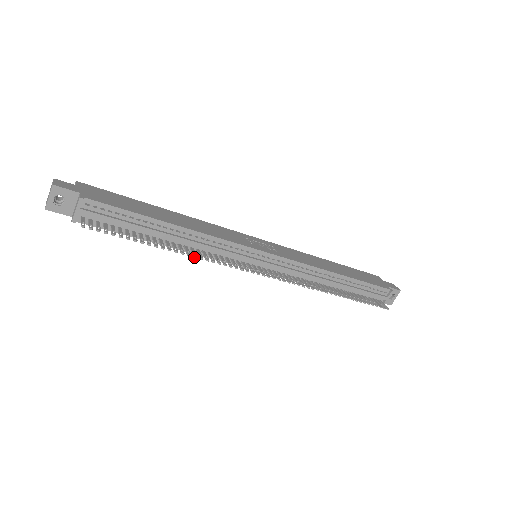
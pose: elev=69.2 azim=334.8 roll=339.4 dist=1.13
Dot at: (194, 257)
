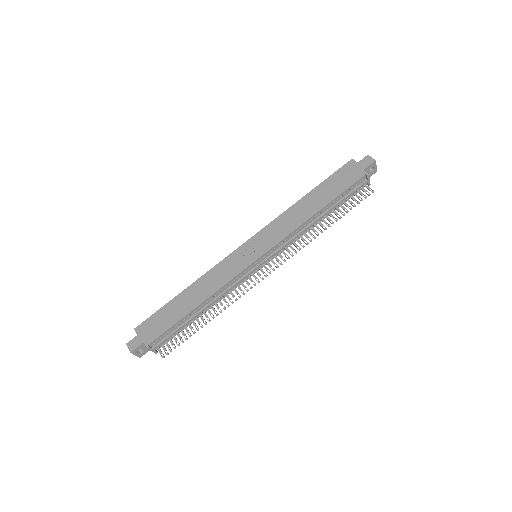
Dot at: occluded
